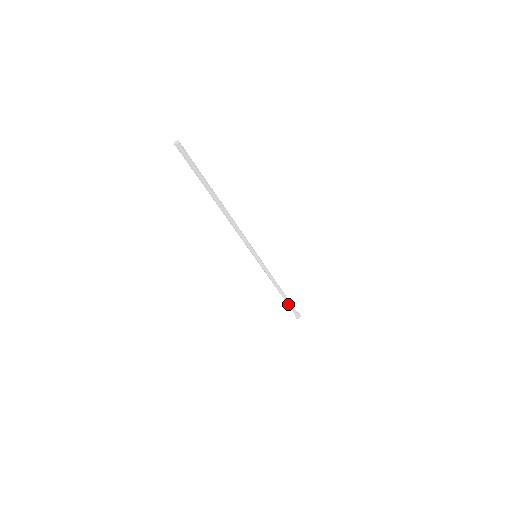
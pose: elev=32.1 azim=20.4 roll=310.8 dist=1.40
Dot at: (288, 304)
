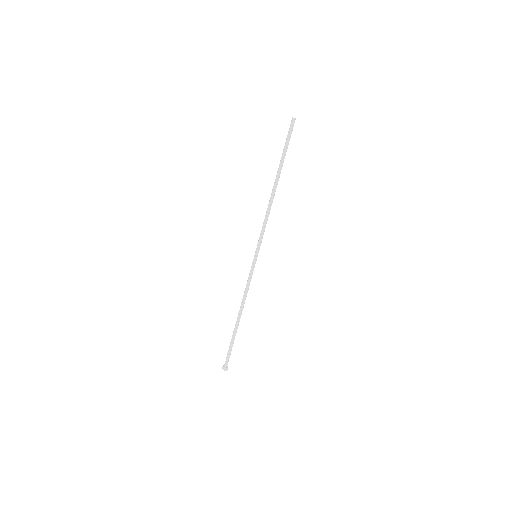
Dot at: (231, 340)
